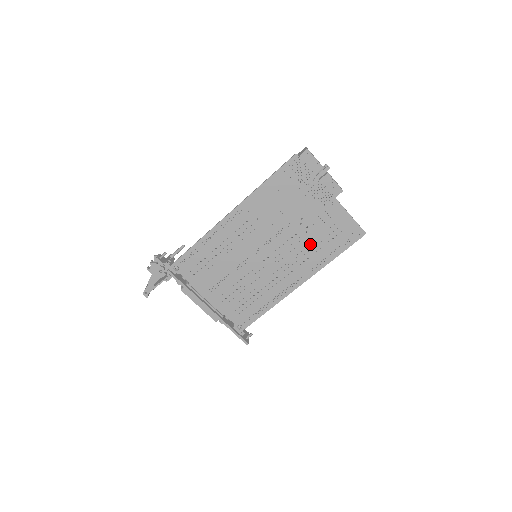
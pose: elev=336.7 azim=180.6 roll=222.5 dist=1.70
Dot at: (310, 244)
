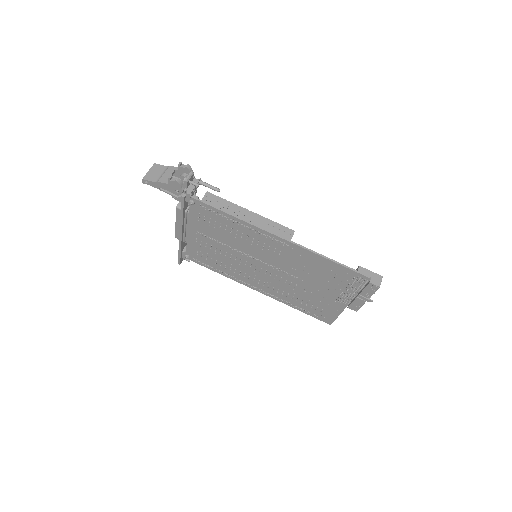
Dot at: (296, 294)
